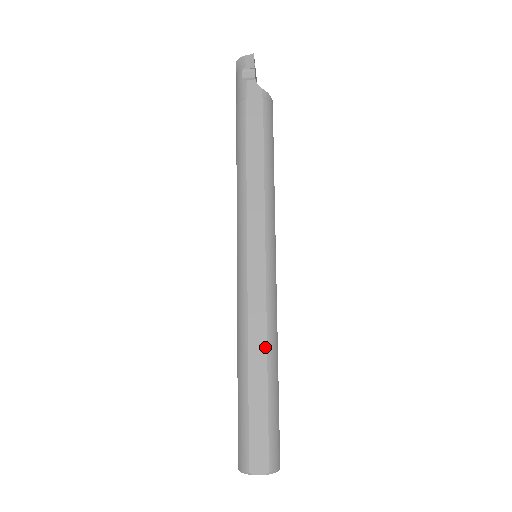
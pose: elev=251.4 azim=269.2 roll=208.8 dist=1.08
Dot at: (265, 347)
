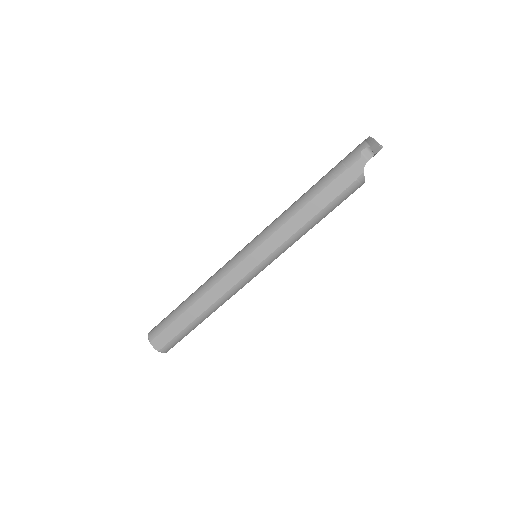
Dot at: (210, 305)
